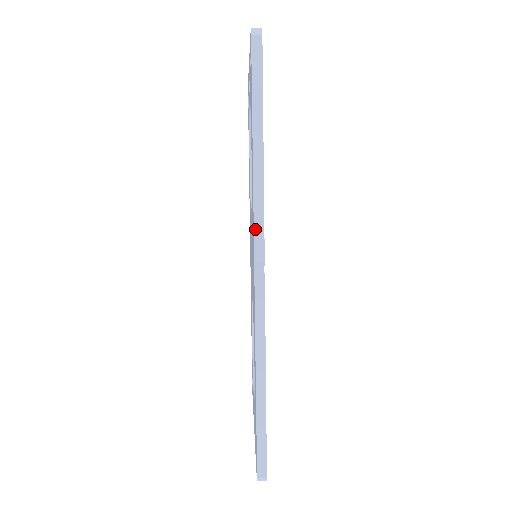
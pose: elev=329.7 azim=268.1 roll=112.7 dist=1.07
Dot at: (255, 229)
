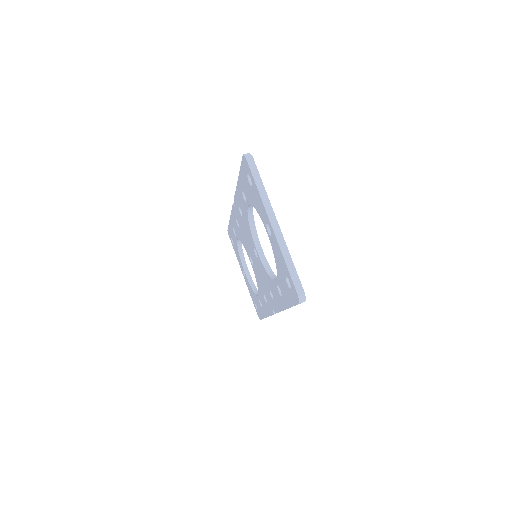
Dot at: occluded
